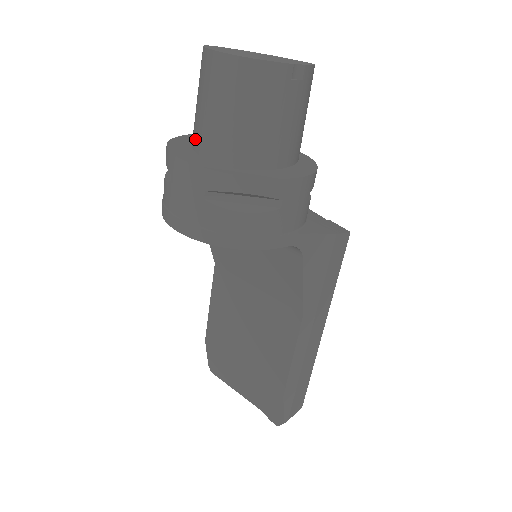
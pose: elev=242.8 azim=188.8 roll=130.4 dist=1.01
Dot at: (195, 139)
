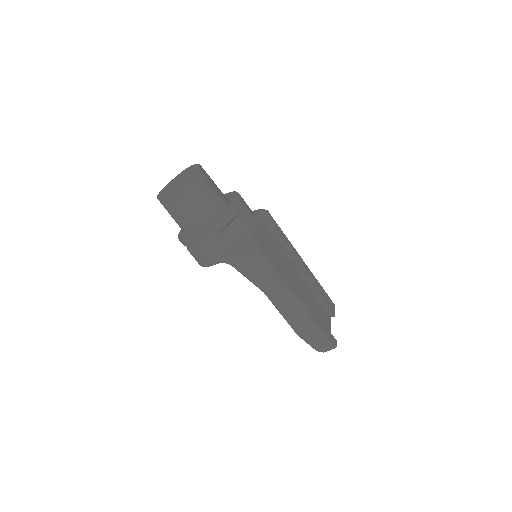
Dot at: occluded
